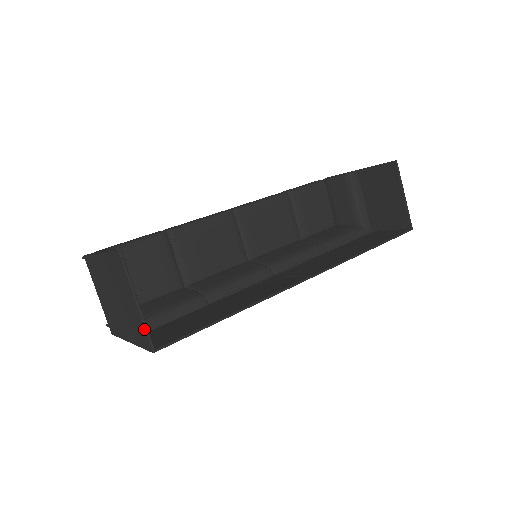
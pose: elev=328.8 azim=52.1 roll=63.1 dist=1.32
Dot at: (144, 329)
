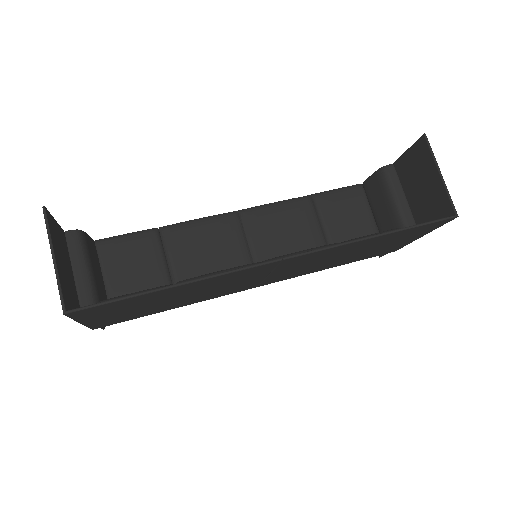
Dot at: (58, 288)
